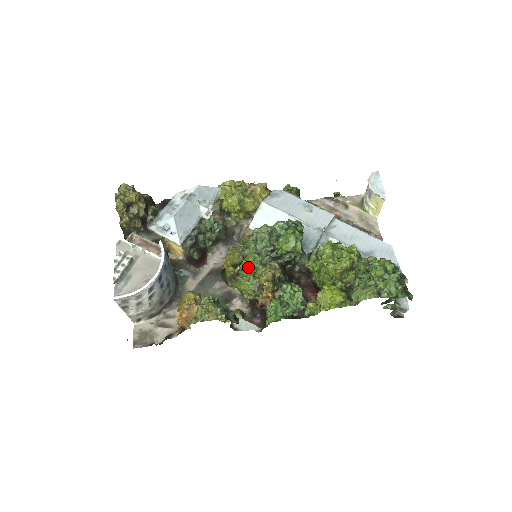
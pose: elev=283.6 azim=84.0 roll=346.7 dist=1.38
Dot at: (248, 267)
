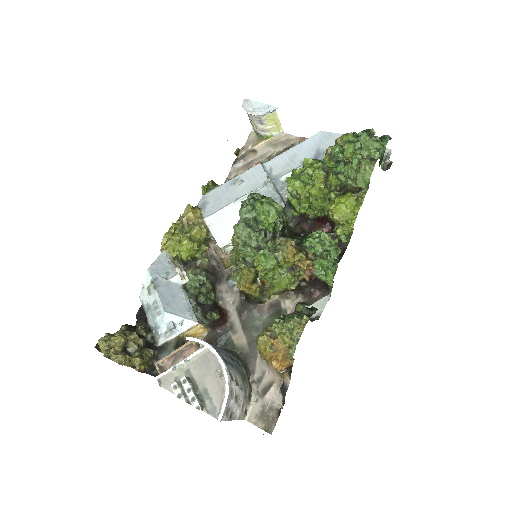
Dot at: (269, 266)
